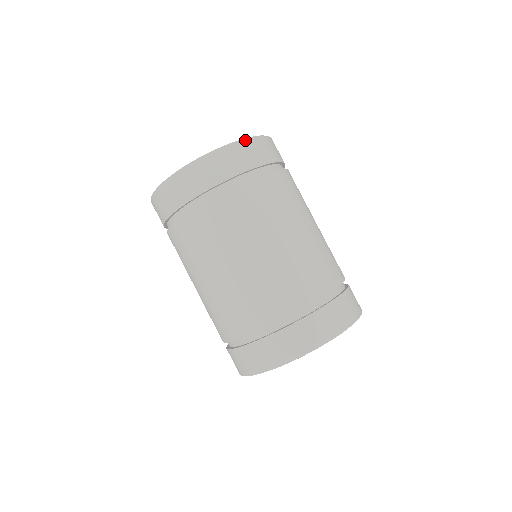
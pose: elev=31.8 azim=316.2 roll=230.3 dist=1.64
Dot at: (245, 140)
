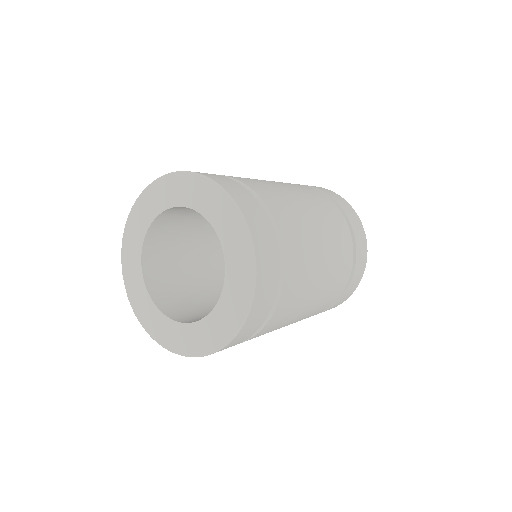
Dot at: (255, 295)
